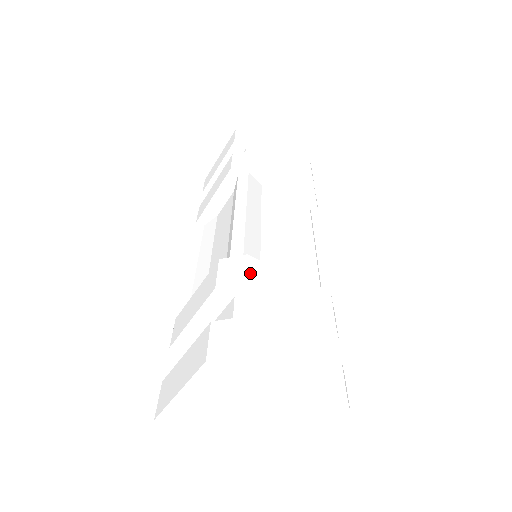
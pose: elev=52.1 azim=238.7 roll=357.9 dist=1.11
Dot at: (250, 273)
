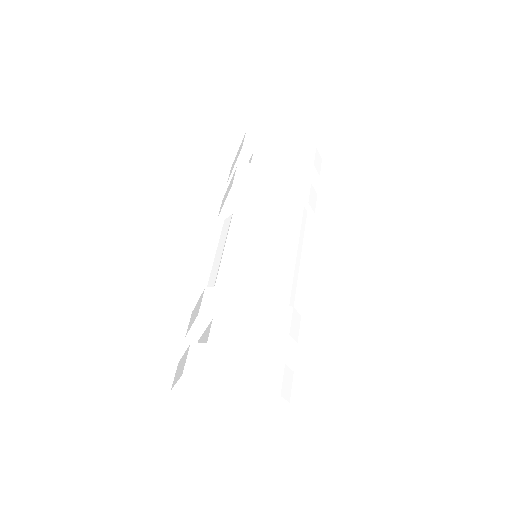
Dot at: (222, 303)
